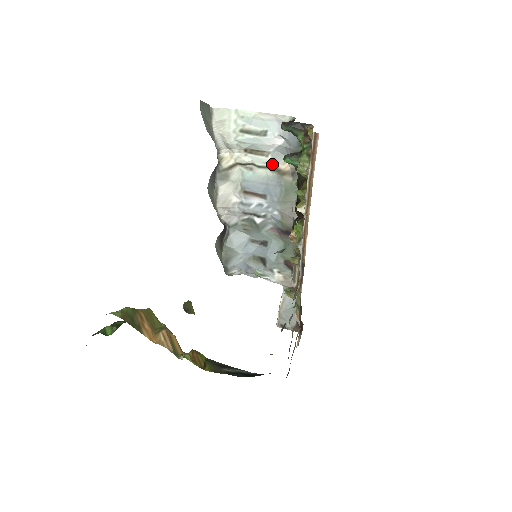
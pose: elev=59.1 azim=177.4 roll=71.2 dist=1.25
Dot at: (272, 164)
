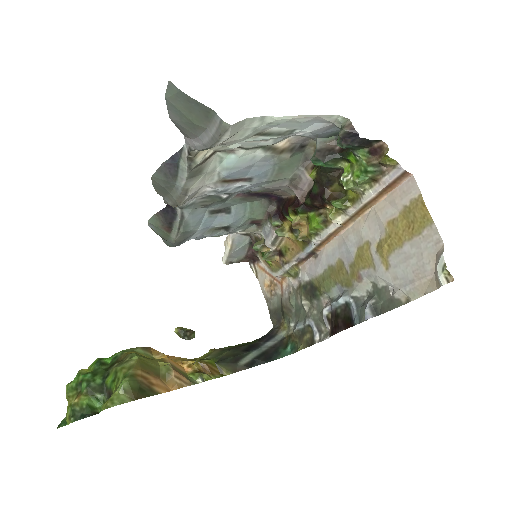
Dot at: (268, 145)
